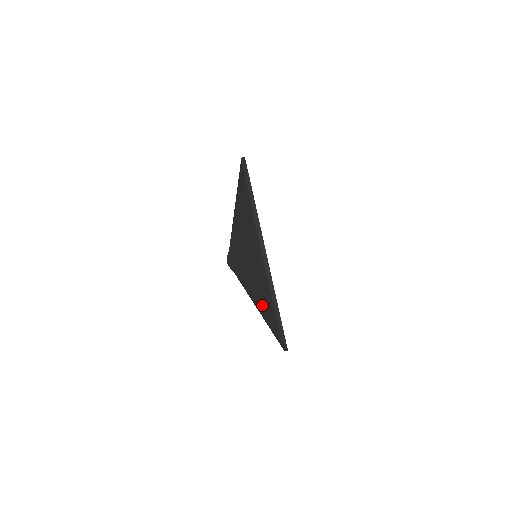
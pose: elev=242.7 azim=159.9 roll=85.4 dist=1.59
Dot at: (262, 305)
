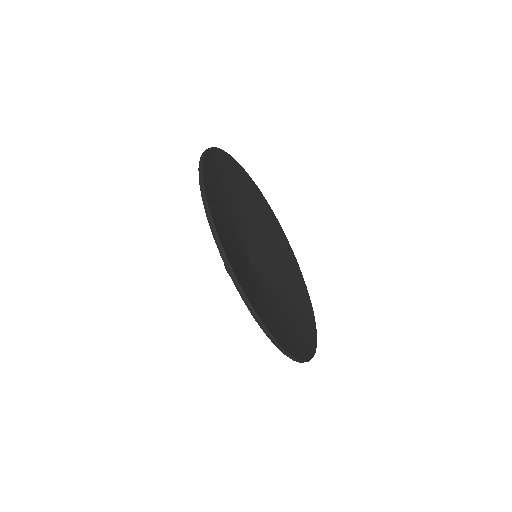
Dot at: occluded
